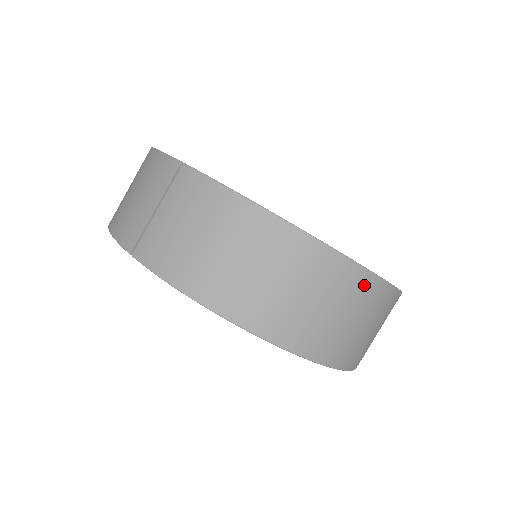
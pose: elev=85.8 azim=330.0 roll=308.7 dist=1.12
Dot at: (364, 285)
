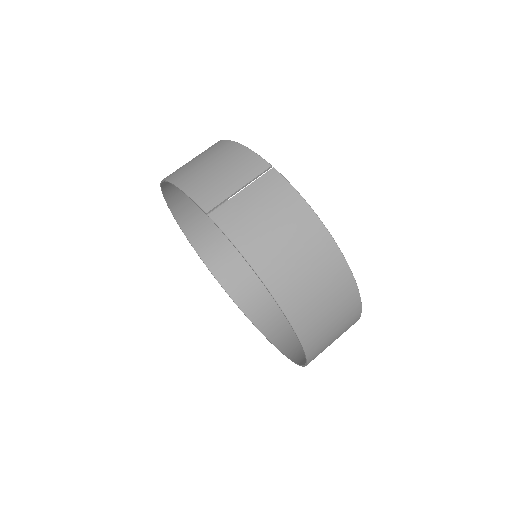
Dot at: (353, 305)
